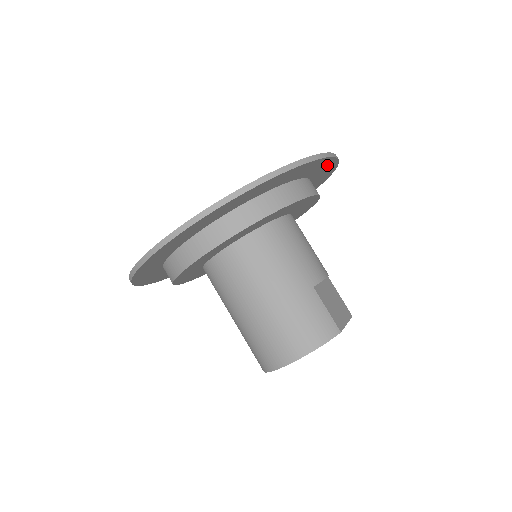
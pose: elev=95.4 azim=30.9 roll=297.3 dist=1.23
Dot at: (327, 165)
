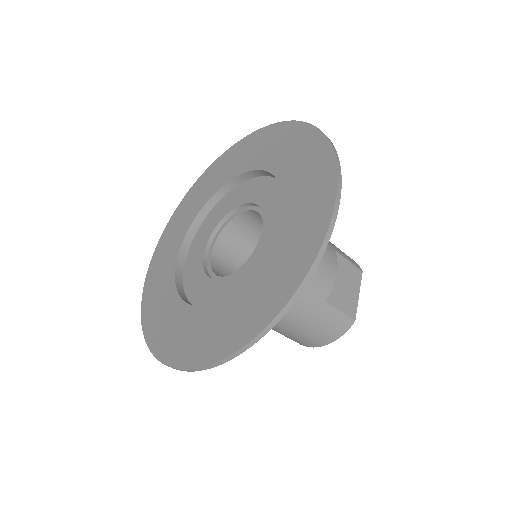
Dot at: (327, 196)
